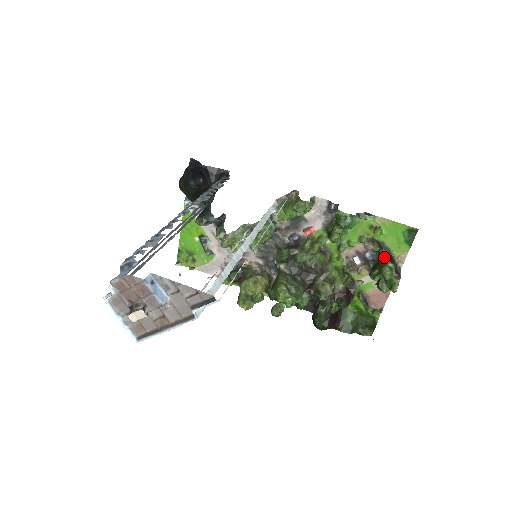
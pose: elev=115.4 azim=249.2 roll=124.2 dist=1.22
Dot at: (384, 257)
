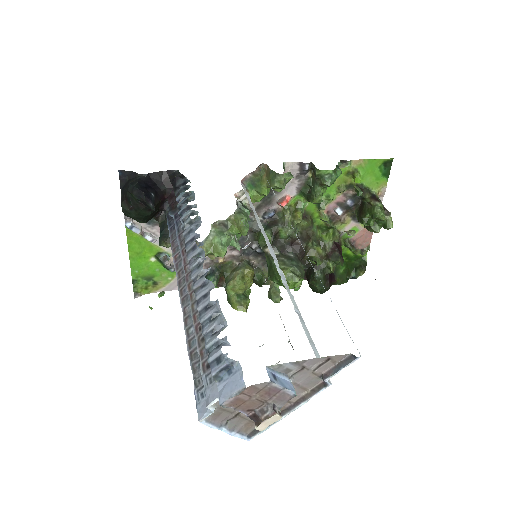
Dot at: (368, 198)
